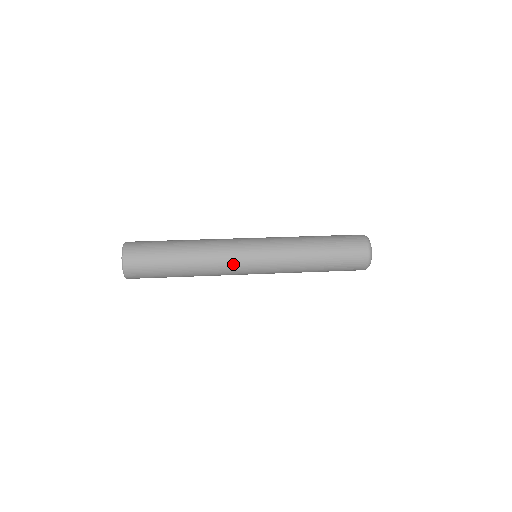
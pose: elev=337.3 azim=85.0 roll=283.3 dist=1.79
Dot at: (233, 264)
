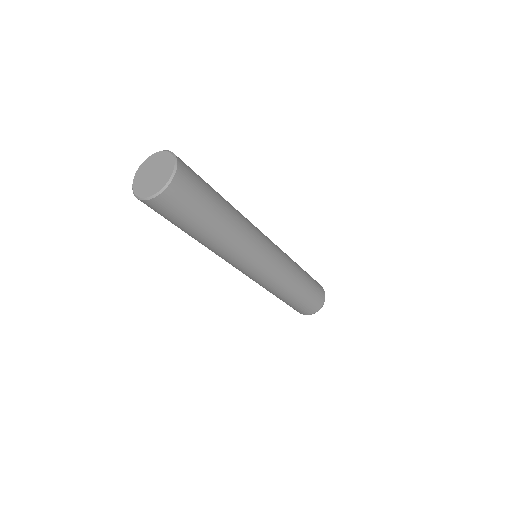
Dot at: occluded
